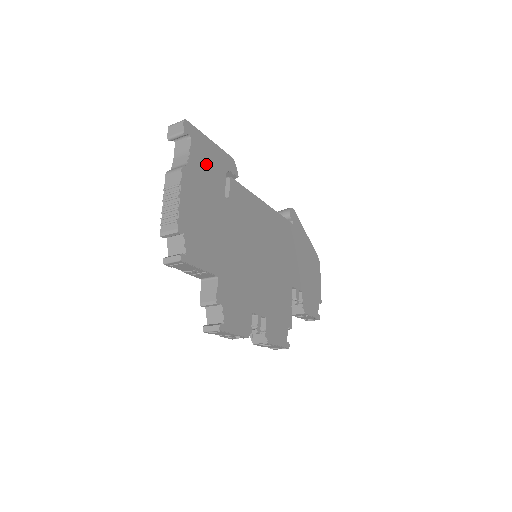
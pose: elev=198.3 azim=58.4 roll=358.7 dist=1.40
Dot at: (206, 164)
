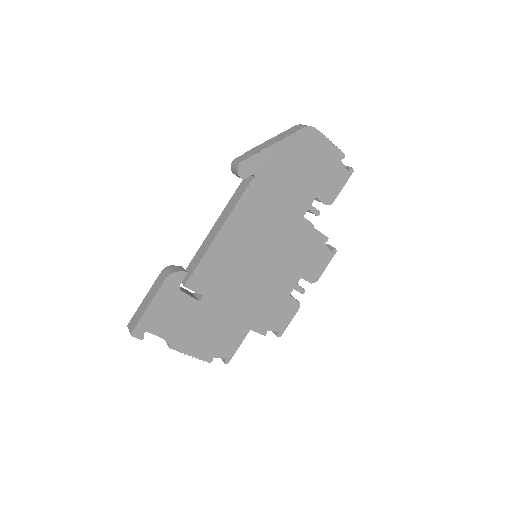
Dot at: (170, 318)
